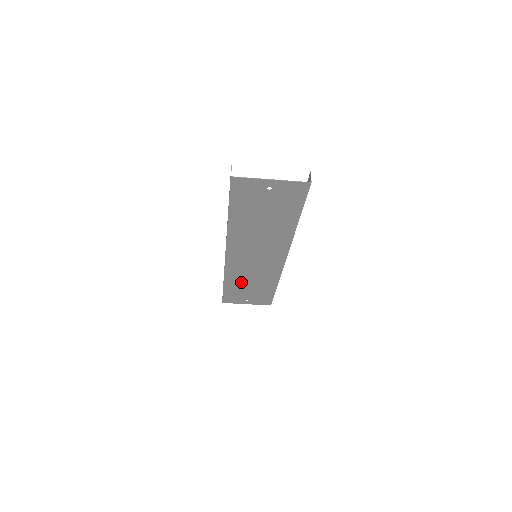
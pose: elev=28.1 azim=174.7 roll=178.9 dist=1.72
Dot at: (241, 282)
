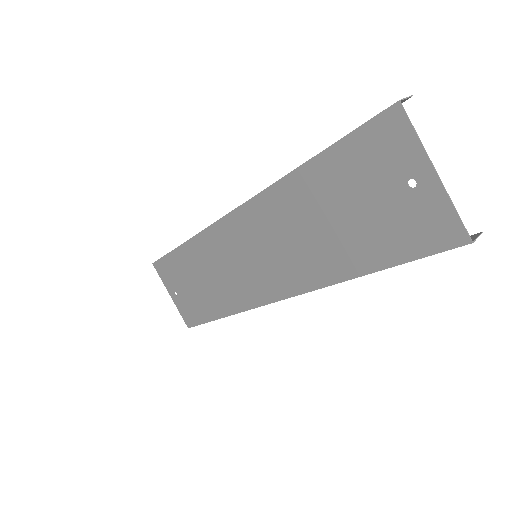
Dot at: (200, 265)
